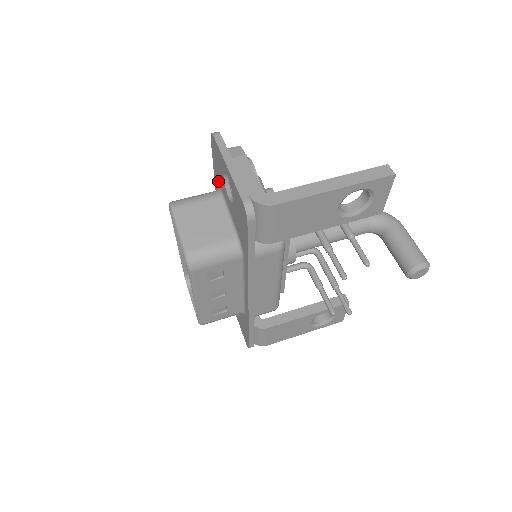
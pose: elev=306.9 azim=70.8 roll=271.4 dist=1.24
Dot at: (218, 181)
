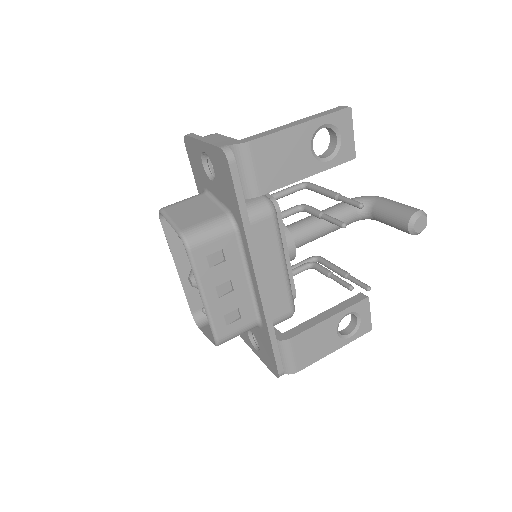
Dot at: (201, 185)
